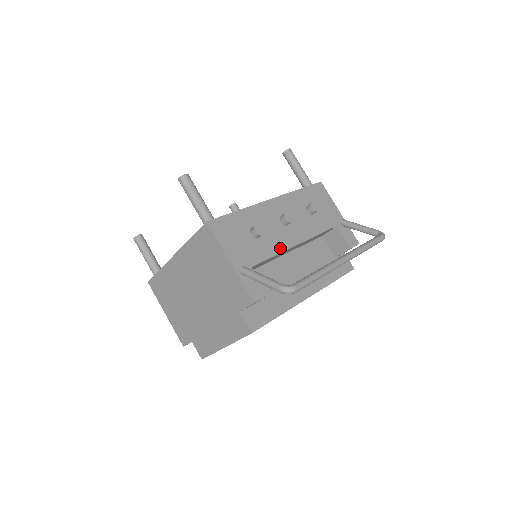
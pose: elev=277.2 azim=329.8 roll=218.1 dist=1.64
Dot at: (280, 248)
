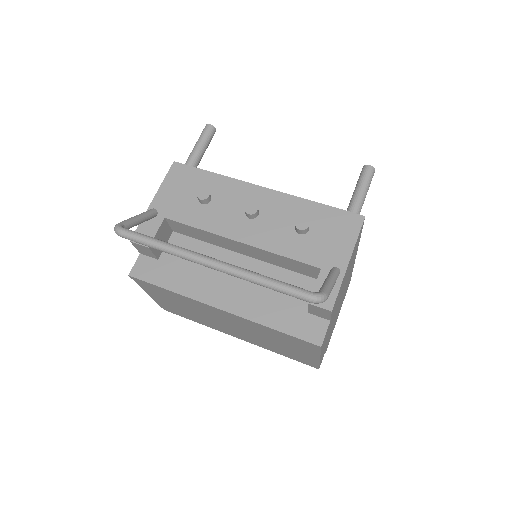
Dot at: (213, 228)
